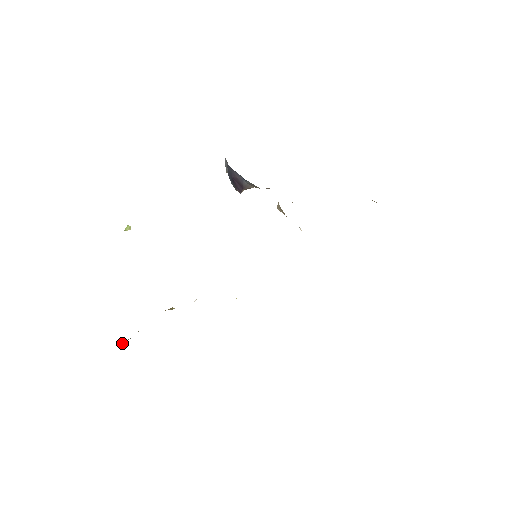
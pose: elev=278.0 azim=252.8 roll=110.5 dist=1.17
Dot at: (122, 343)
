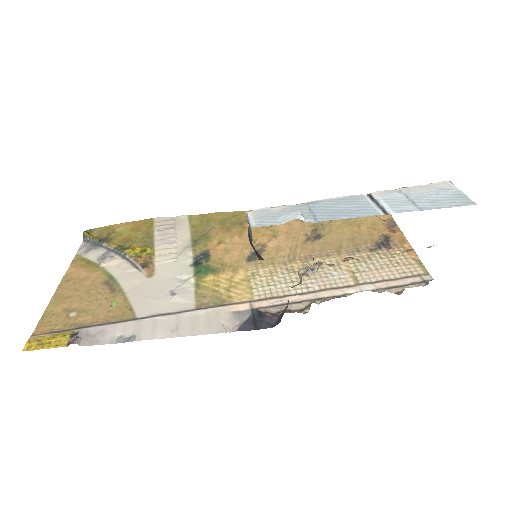
Dot at: (87, 239)
